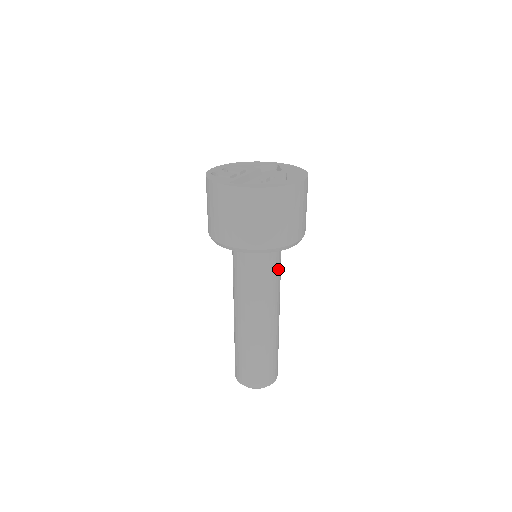
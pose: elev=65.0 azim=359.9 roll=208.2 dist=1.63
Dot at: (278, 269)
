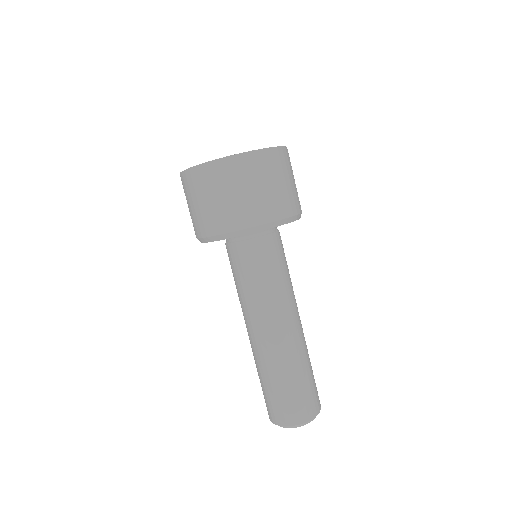
Dot at: (285, 260)
